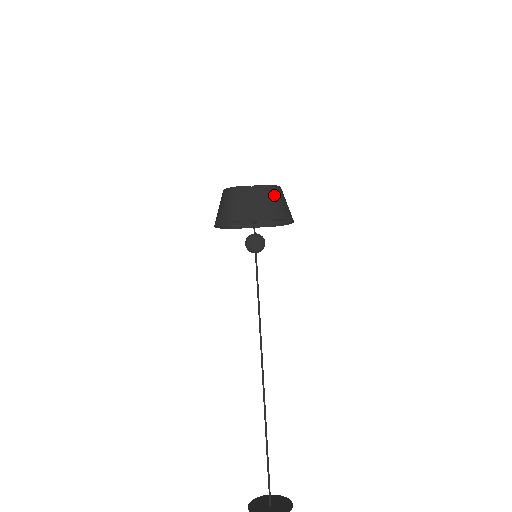
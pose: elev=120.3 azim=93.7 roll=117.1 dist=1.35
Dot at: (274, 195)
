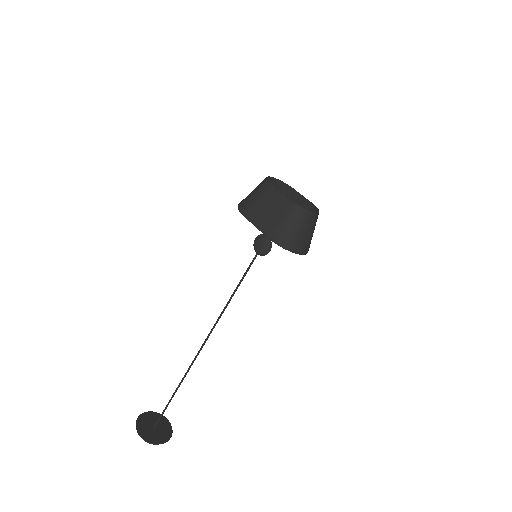
Dot at: (292, 216)
